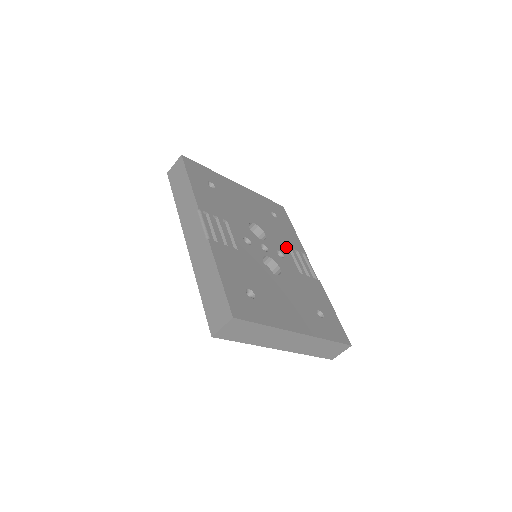
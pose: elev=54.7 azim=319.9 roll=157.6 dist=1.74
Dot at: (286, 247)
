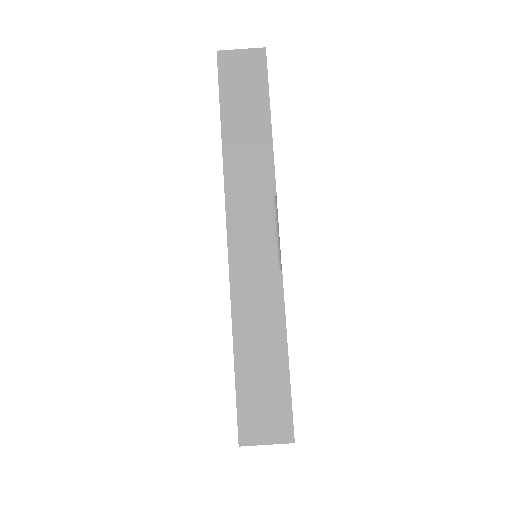
Dot at: occluded
